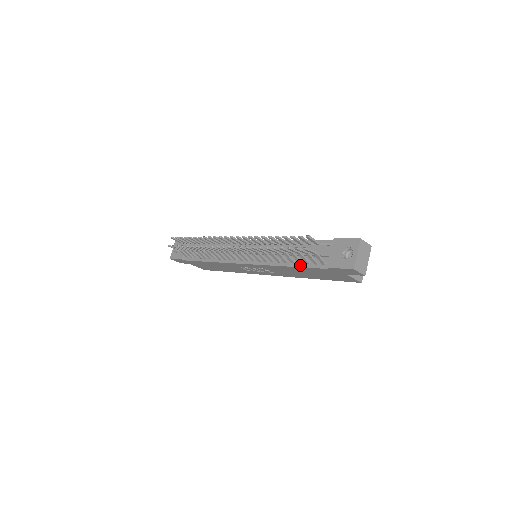
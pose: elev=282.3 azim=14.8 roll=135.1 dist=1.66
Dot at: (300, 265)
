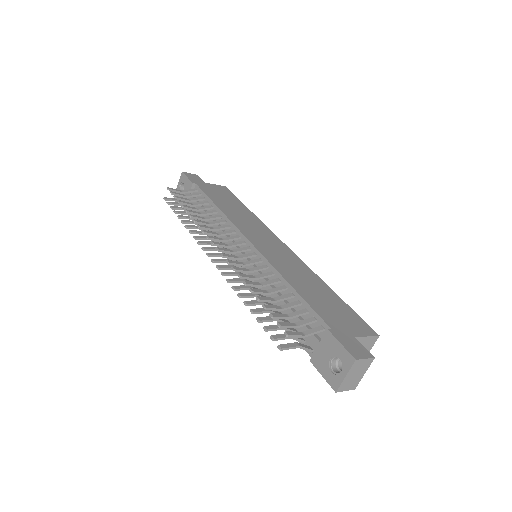
Dot at: occluded
